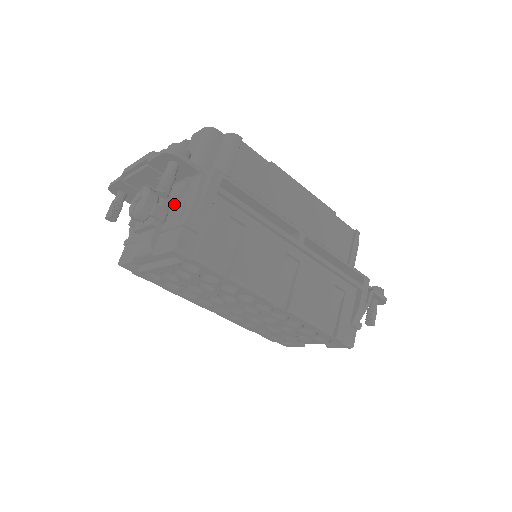
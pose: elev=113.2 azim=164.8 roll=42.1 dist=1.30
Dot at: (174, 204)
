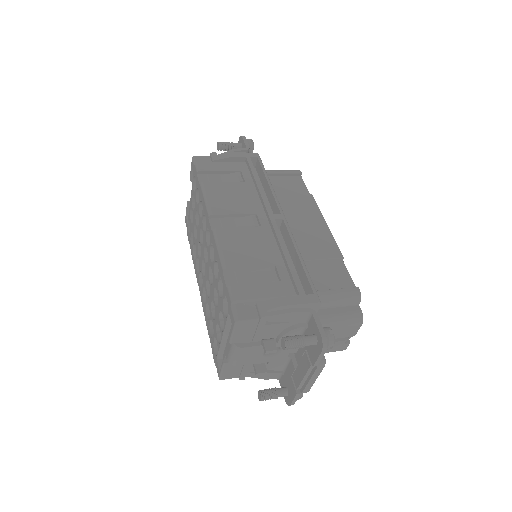
Dot at: occluded
